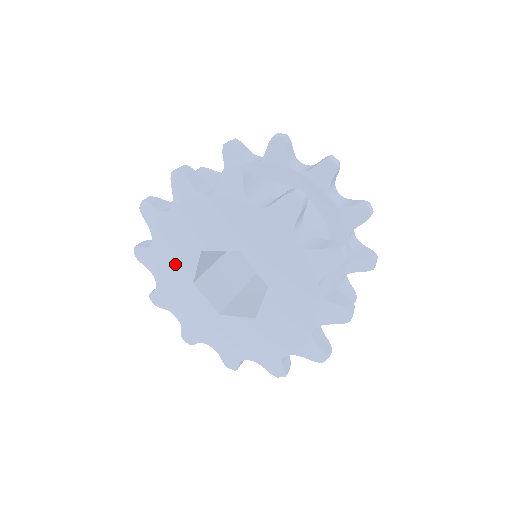
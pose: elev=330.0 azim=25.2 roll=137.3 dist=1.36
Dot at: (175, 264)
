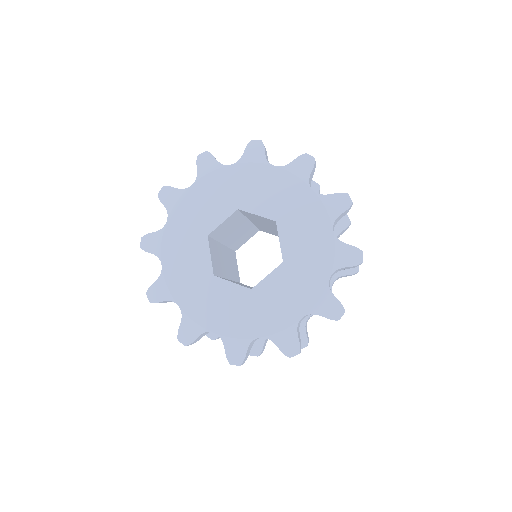
Dot at: (201, 212)
